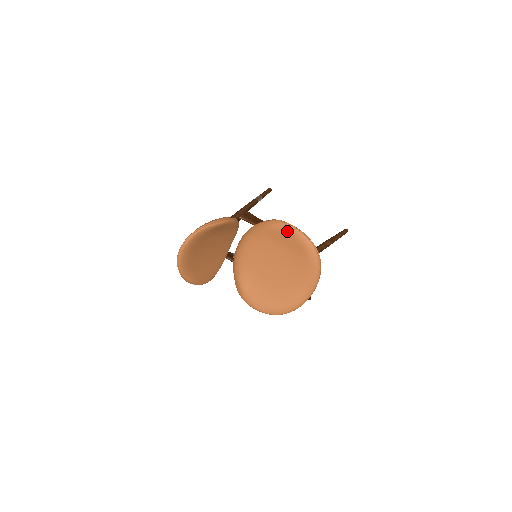
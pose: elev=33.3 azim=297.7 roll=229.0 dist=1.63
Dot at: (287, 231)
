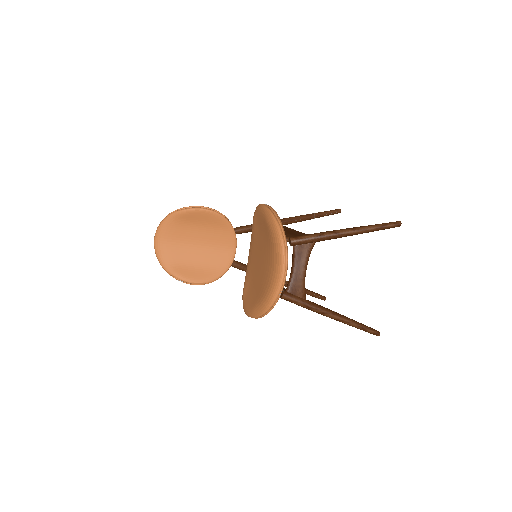
Dot at: (258, 211)
